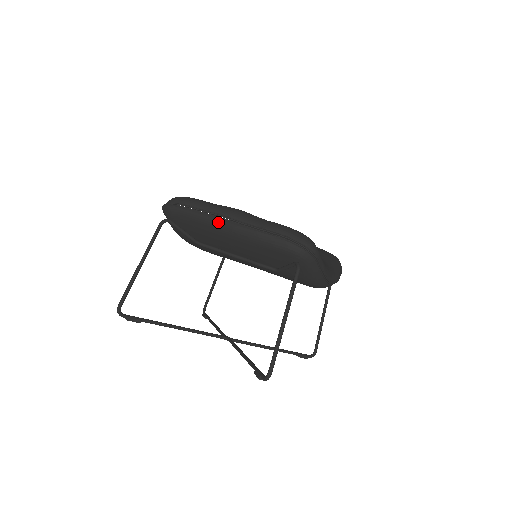
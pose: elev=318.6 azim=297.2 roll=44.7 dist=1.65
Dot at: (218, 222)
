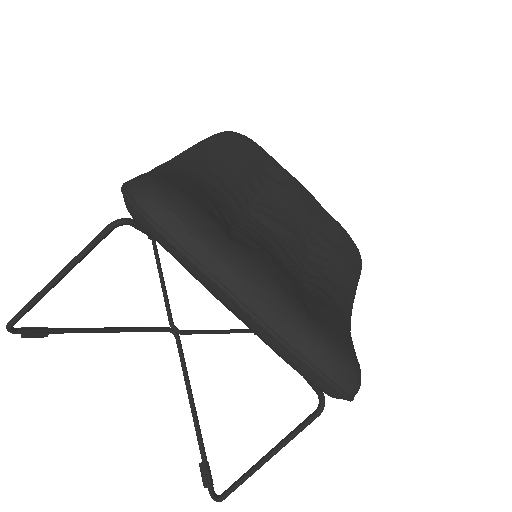
Dot at: (222, 297)
